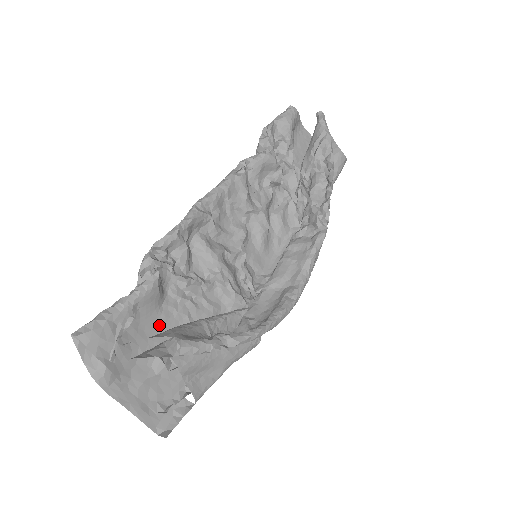
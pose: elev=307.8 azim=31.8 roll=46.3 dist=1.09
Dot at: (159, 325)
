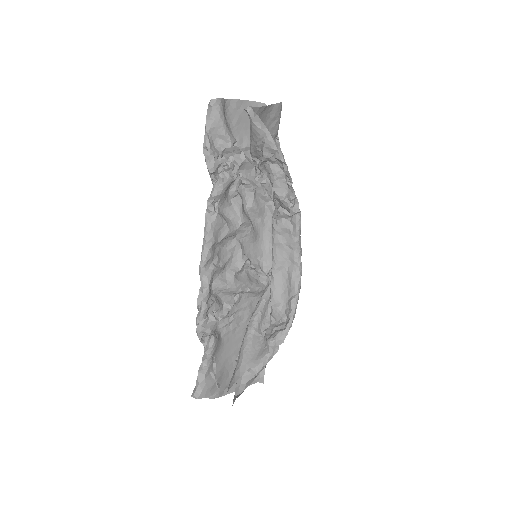
Dot at: (227, 346)
